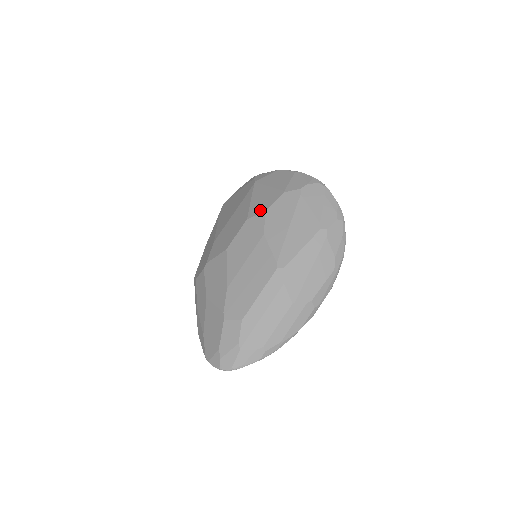
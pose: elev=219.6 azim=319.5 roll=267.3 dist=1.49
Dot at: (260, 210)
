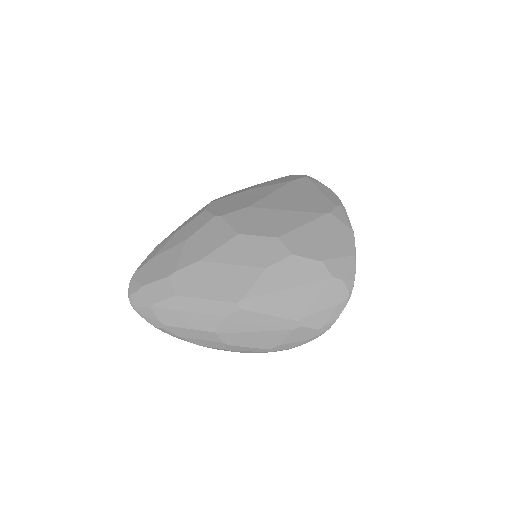
Dot at: (292, 246)
